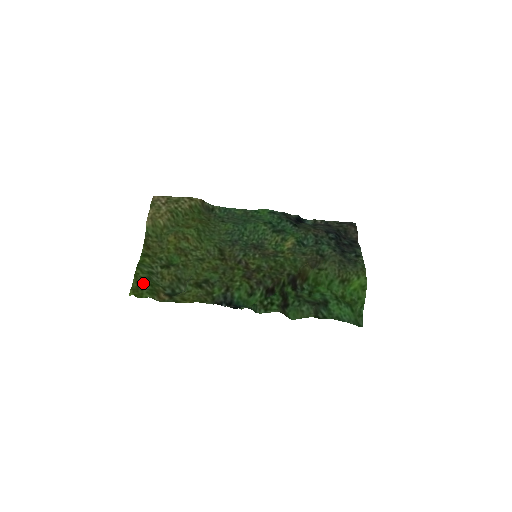
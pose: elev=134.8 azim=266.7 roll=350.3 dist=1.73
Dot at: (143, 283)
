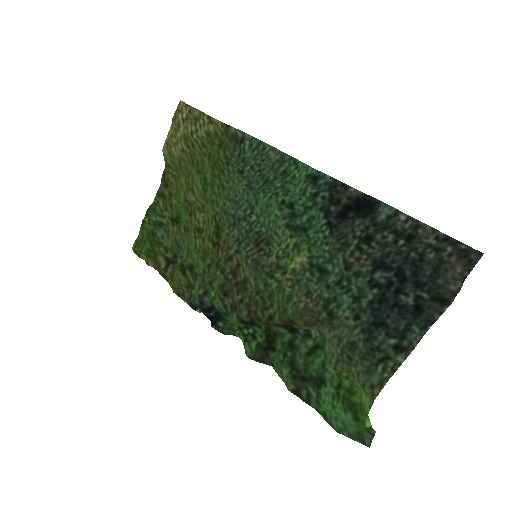
Dot at: (146, 237)
